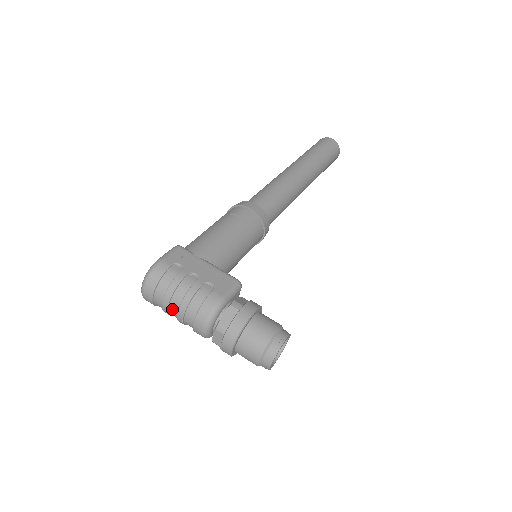
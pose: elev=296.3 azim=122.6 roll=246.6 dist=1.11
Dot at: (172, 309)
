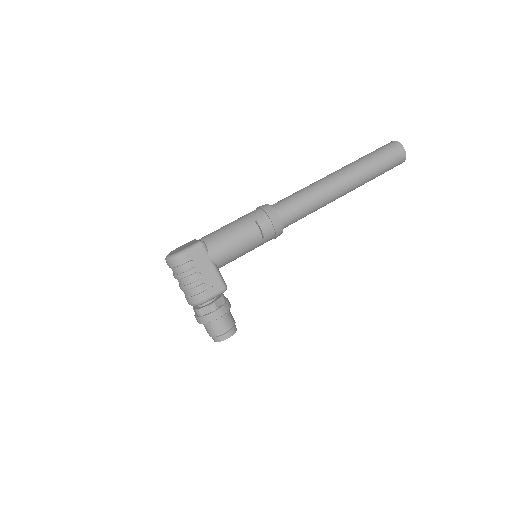
Dot at: (178, 281)
